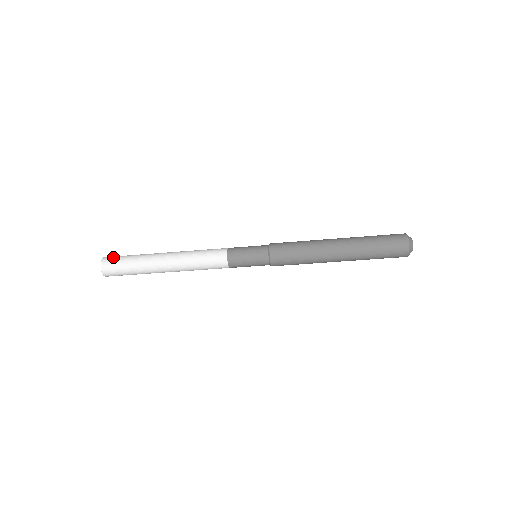
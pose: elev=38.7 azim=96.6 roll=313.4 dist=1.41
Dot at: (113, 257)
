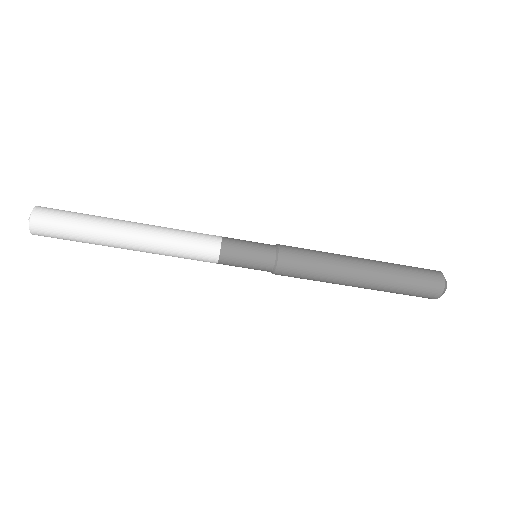
Dot at: (55, 209)
